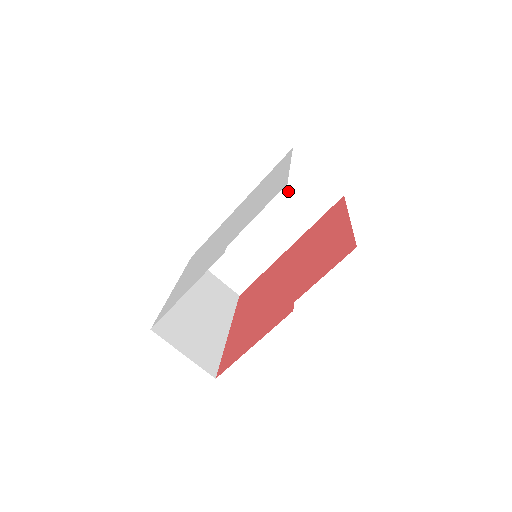
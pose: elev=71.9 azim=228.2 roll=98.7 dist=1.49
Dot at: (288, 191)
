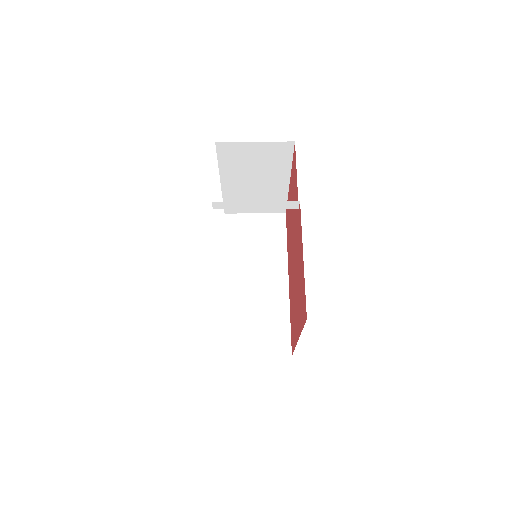
Dot at: (248, 241)
